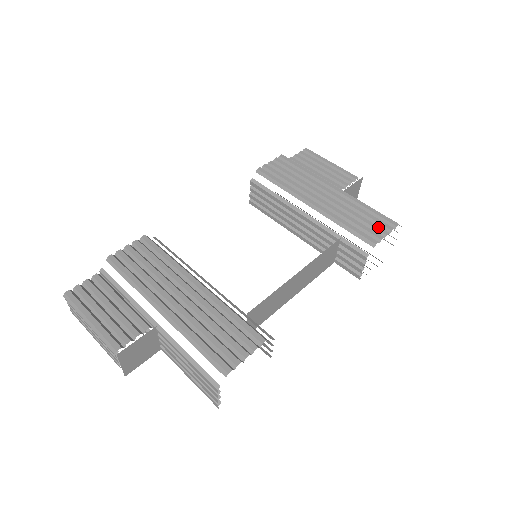
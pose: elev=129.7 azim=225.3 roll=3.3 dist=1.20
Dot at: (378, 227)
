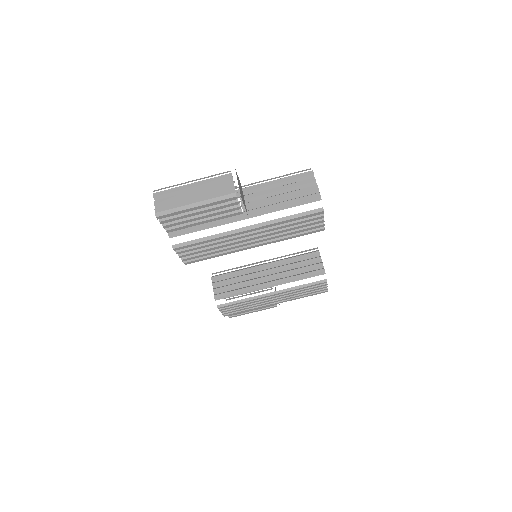
Dot at: (313, 224)
